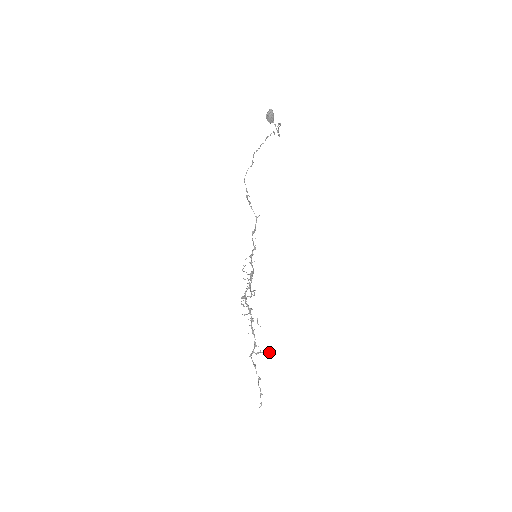
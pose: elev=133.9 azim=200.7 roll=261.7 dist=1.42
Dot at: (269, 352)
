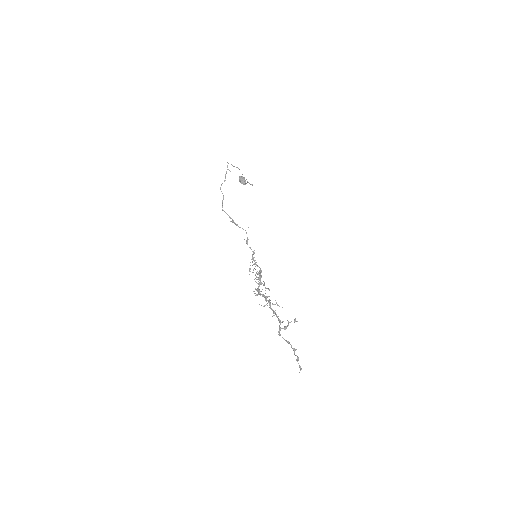
Dot at: occluded
